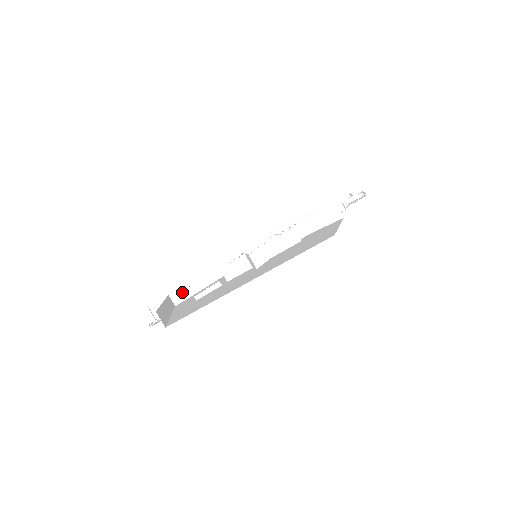
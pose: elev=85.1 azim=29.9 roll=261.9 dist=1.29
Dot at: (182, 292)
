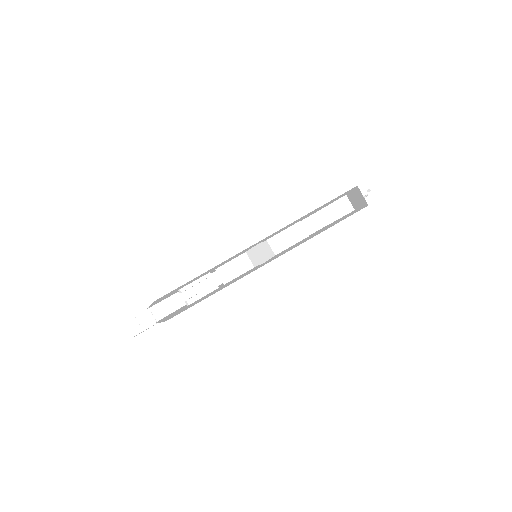
Dot at: (161, 308)
